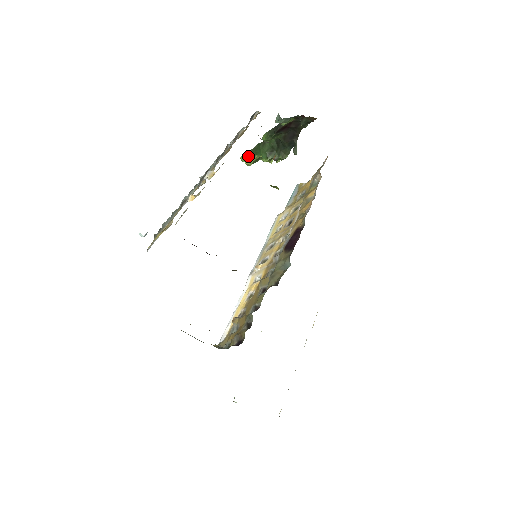
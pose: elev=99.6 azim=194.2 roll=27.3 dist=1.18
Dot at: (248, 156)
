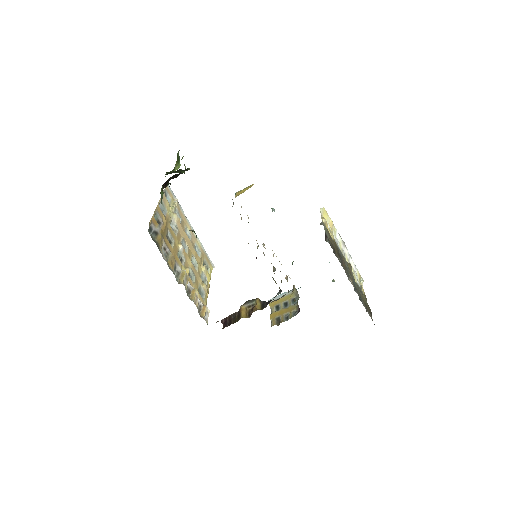
Dot at: occluded
